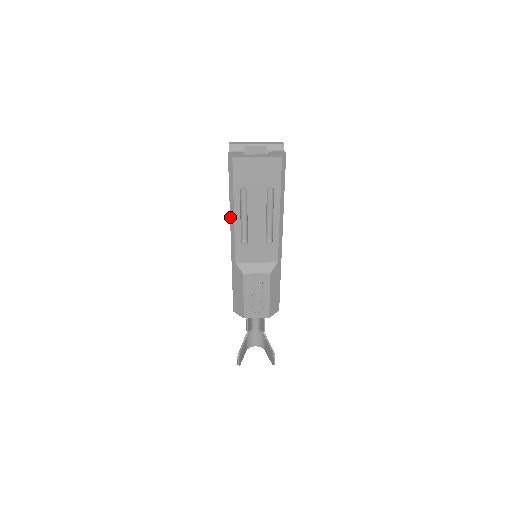
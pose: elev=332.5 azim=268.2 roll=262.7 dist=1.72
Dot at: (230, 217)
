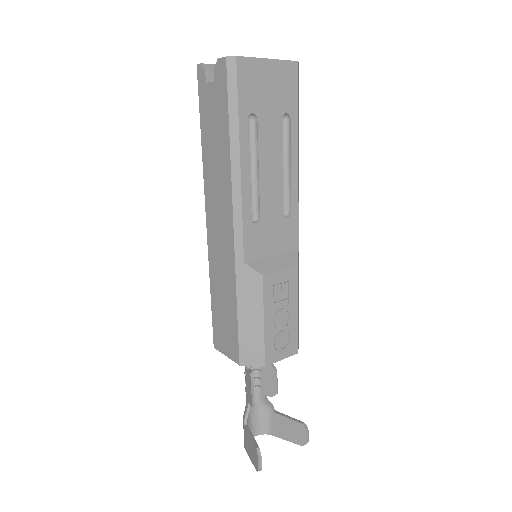
Dot at: (231, 175)
